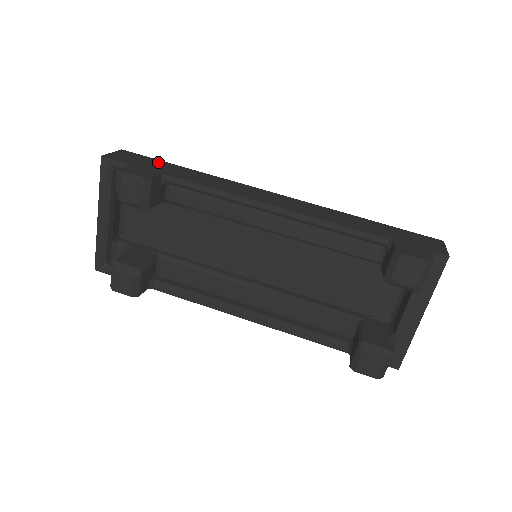
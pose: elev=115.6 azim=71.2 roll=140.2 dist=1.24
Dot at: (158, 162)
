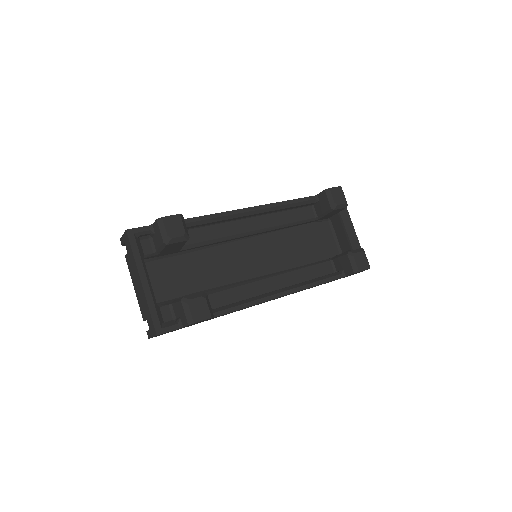
Dot at: occluded
